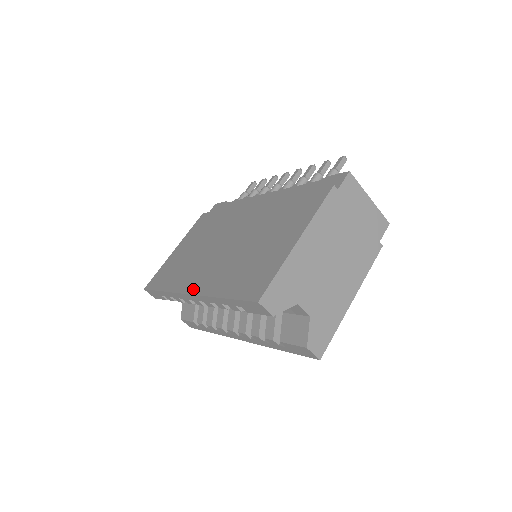
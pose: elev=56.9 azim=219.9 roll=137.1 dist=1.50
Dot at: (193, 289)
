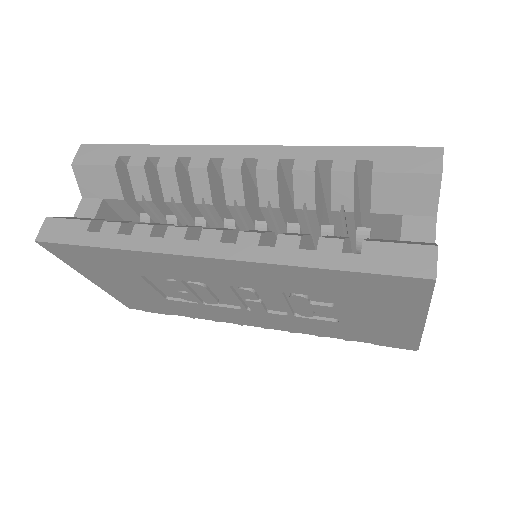
Dot at: occluded
